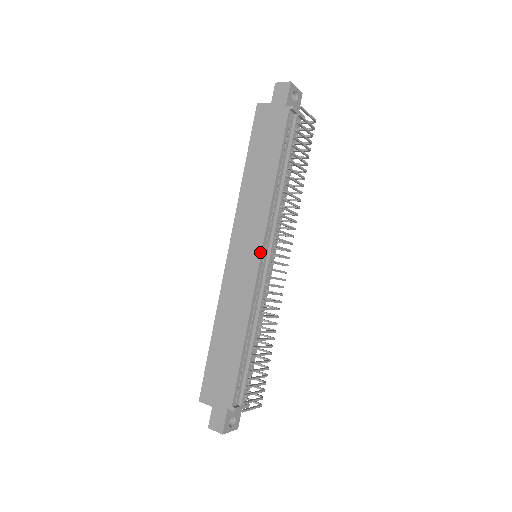
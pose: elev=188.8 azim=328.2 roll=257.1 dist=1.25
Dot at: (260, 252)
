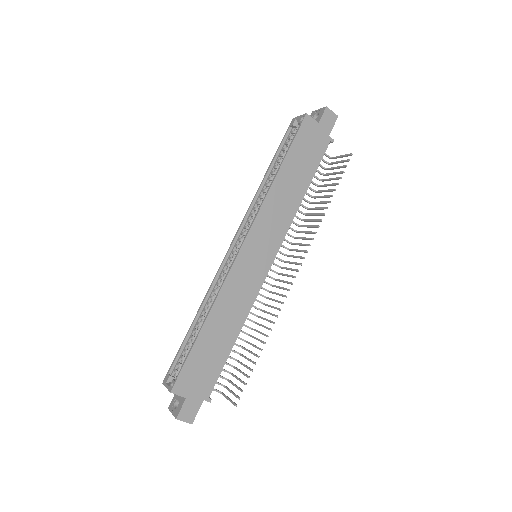
Dot at: (273, 259)
